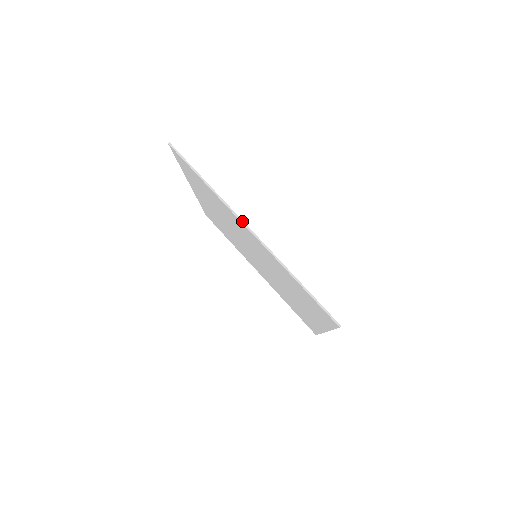
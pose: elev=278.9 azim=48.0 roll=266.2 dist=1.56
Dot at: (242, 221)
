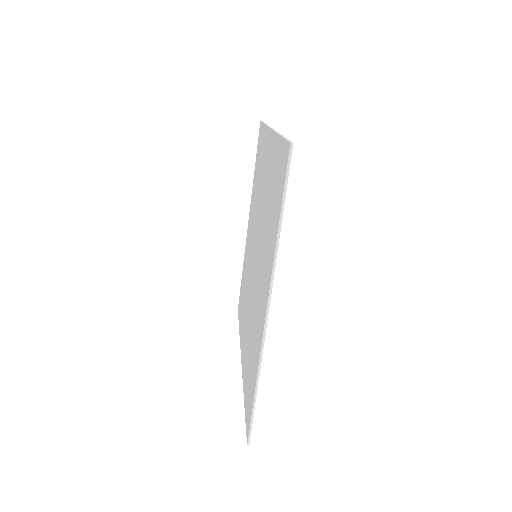
Dot at: (270, 299)
